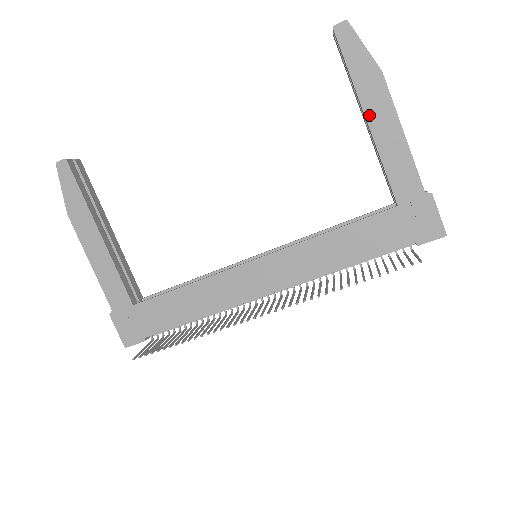
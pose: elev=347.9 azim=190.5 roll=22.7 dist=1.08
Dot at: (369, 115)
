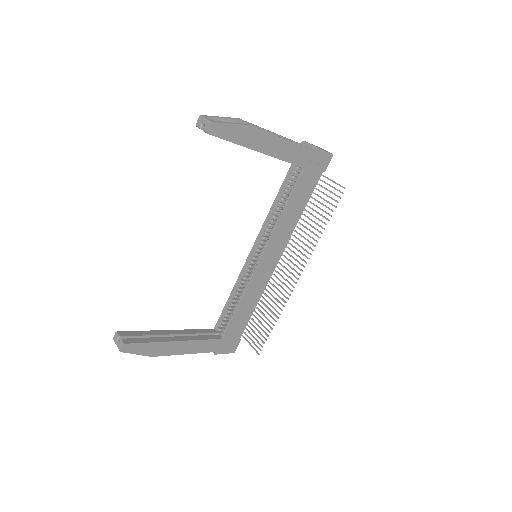
Dot at: (261, 150)
